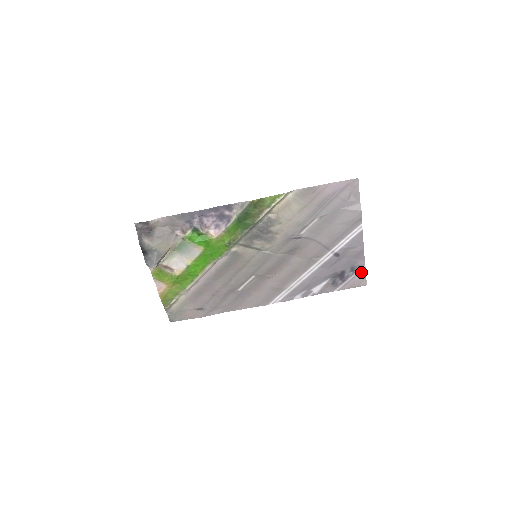
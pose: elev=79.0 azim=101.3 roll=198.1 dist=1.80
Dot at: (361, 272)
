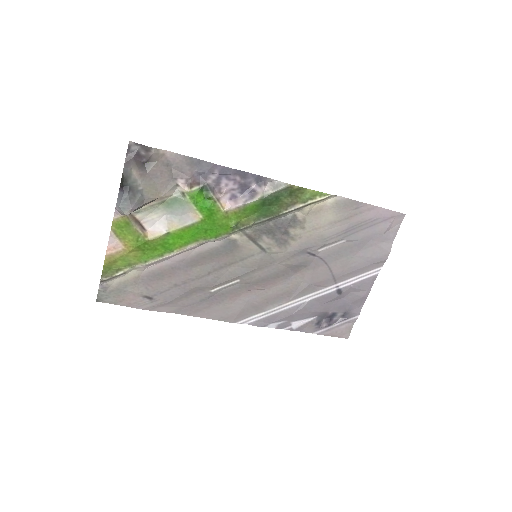
Dot at: (350, 321)
